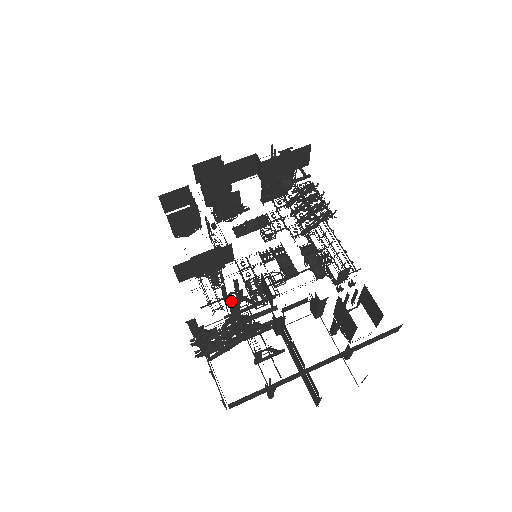
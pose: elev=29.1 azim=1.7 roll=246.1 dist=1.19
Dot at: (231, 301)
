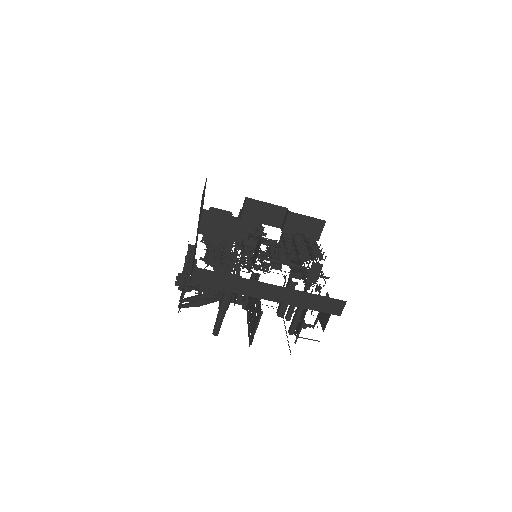
Dot at: occluded
